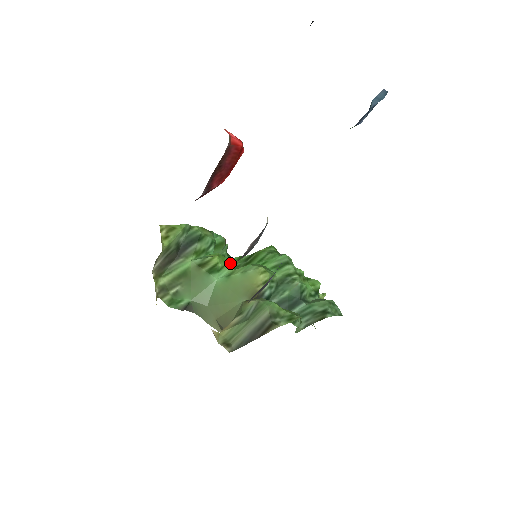
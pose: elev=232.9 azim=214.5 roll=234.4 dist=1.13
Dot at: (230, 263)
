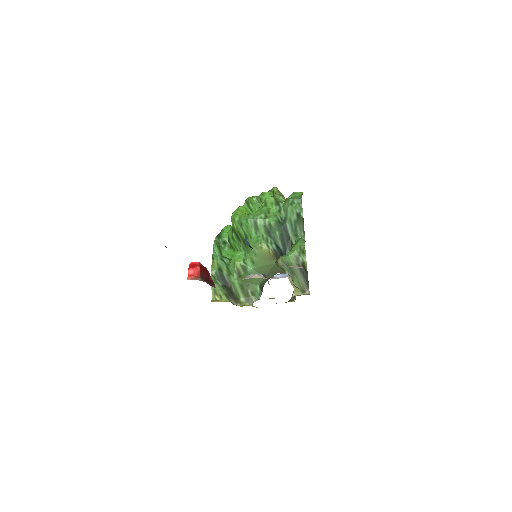
Dot at: (240, 253)
